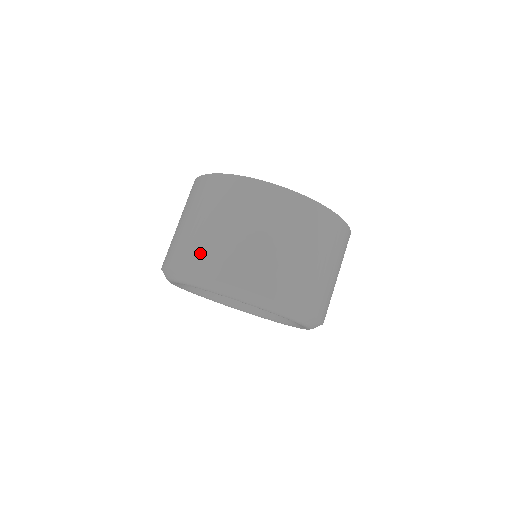
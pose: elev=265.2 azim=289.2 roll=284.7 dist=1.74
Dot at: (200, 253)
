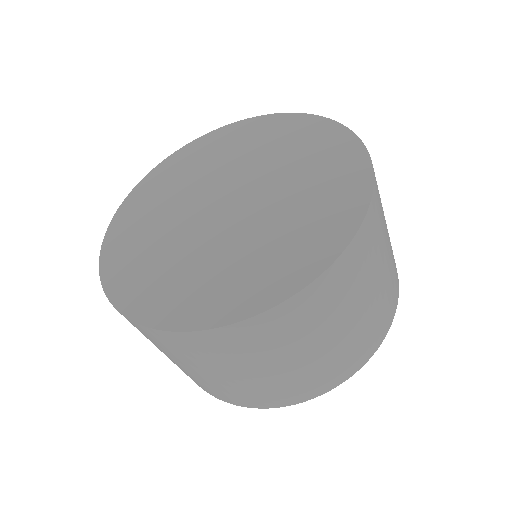
Dot at: (237, 396)
